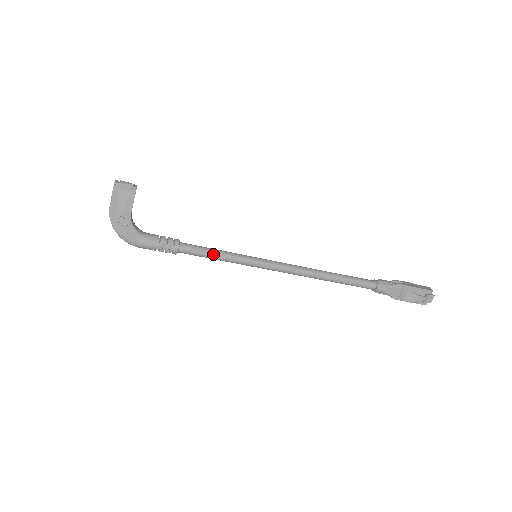
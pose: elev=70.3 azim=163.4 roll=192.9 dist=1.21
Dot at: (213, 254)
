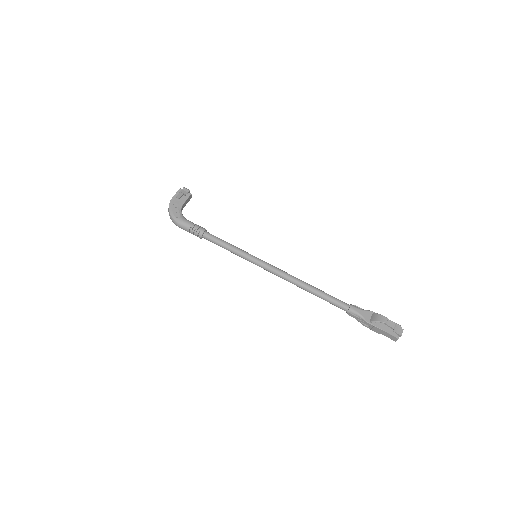
Dot at: (226, 243)
